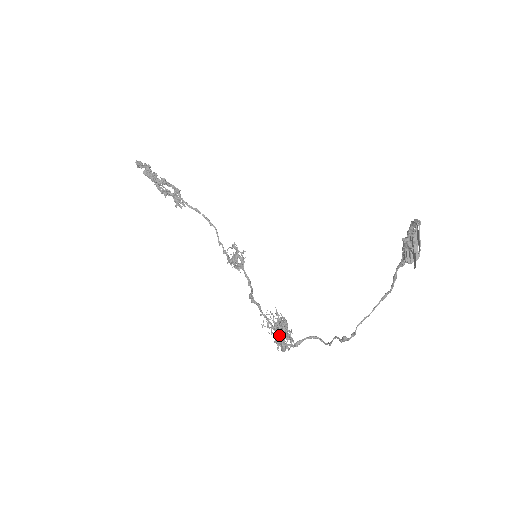
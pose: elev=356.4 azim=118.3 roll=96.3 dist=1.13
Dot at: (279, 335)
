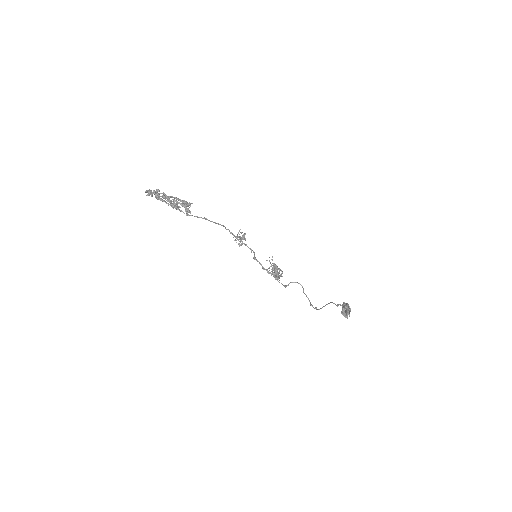
Dot at: occluded
